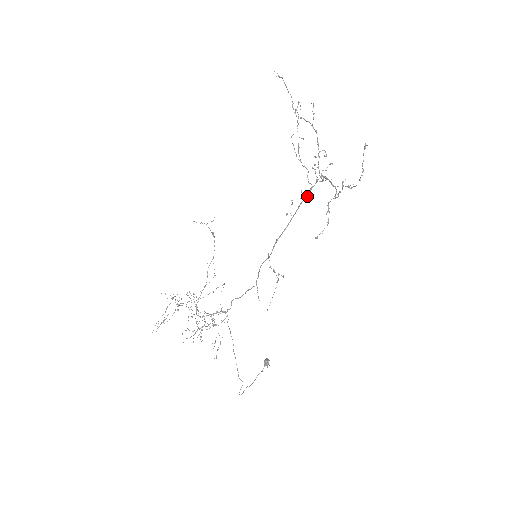
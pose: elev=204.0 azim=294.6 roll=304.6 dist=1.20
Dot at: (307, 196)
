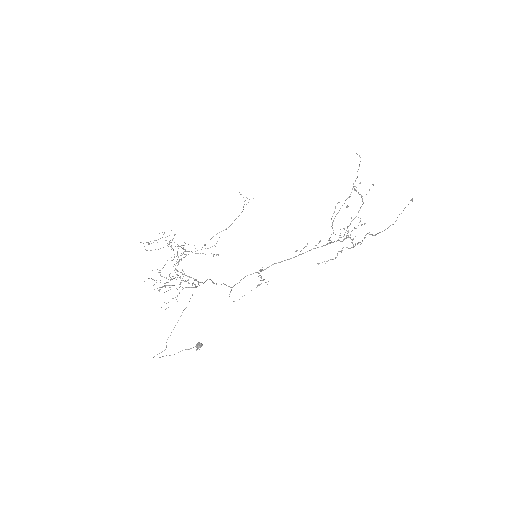
Dot at: (322, 246)
